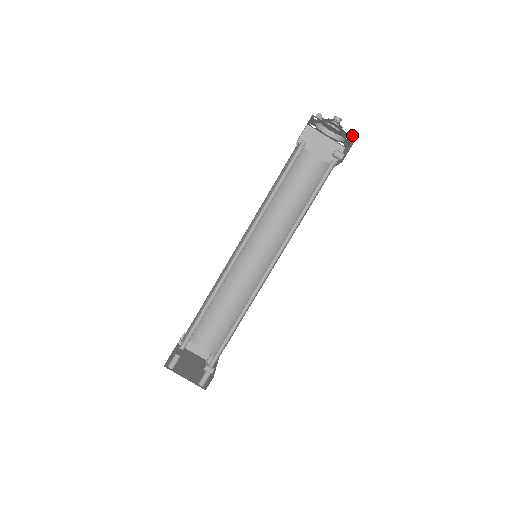
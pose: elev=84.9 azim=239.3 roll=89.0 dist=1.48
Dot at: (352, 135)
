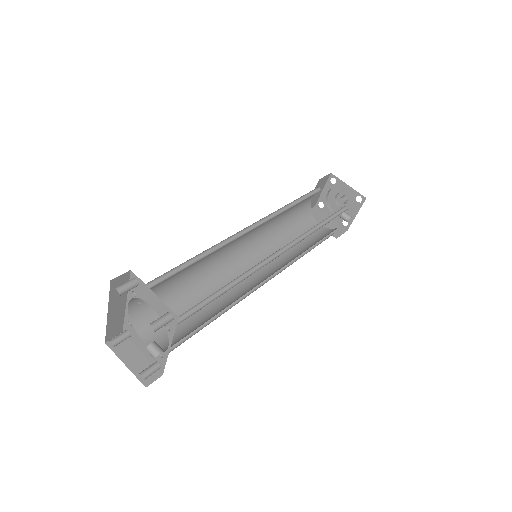
Dot at: (363, 197)
